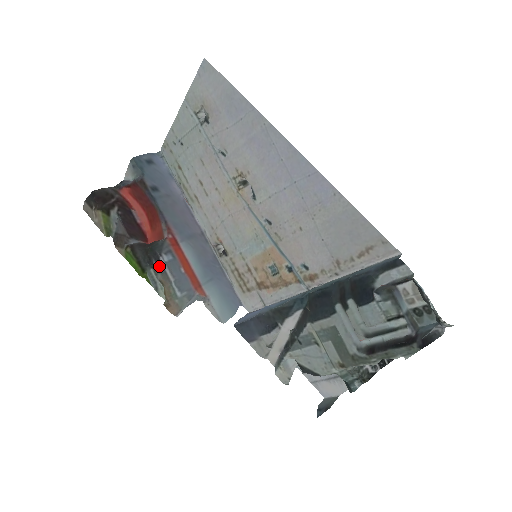
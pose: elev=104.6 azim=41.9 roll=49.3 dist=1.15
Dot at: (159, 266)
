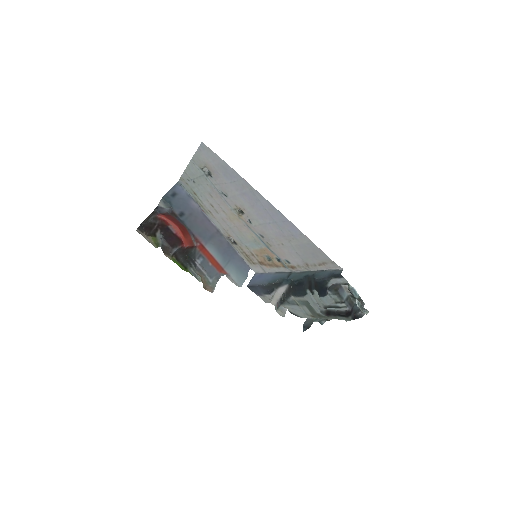
Dot at: (196, 267)
